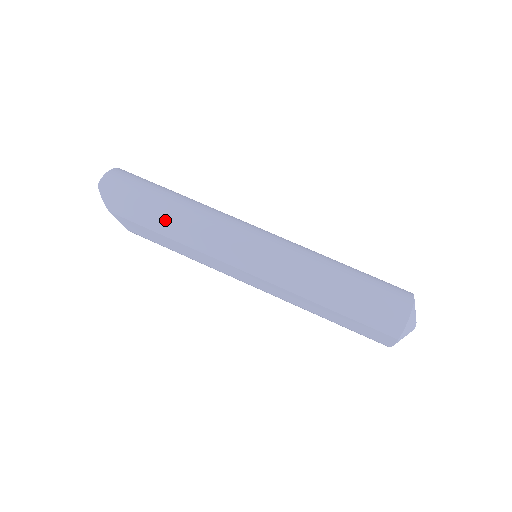
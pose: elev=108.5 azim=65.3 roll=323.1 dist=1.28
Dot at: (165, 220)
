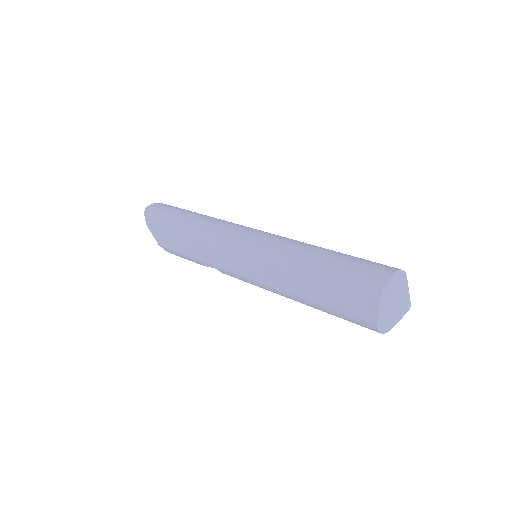
Dot at: (184, 224)
